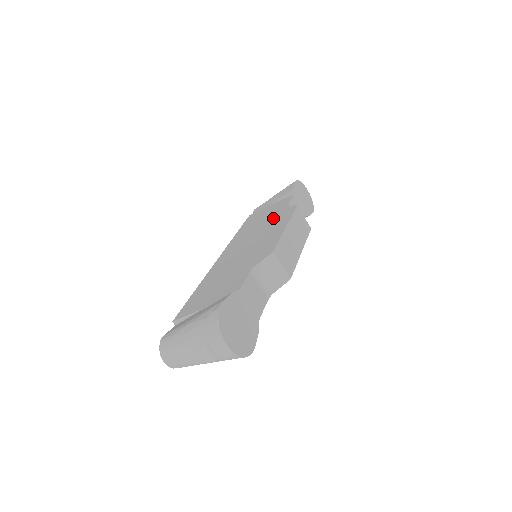
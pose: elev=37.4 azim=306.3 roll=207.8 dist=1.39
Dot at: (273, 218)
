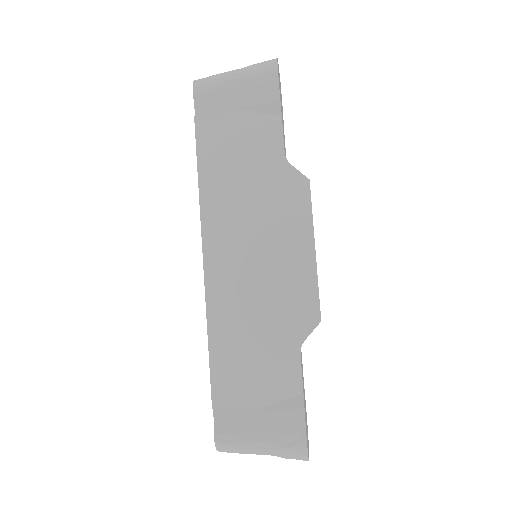
Dot at: (271, 191)
